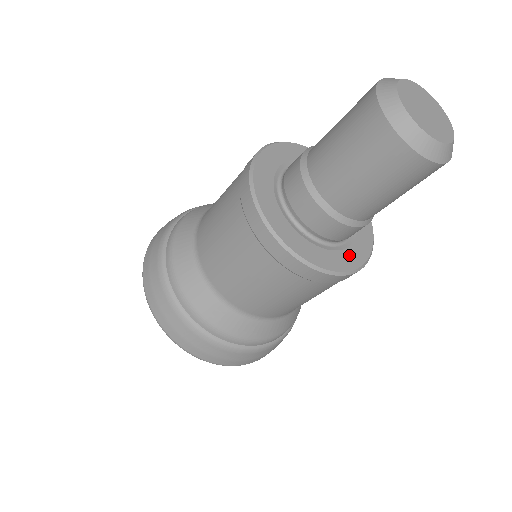
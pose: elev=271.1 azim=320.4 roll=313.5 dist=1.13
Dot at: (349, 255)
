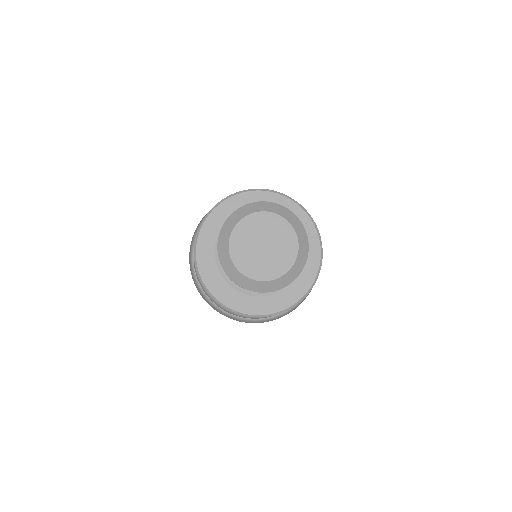
Dot at: (293, 289)
